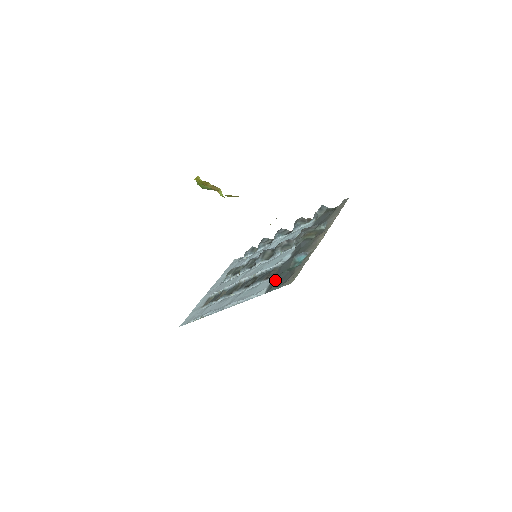
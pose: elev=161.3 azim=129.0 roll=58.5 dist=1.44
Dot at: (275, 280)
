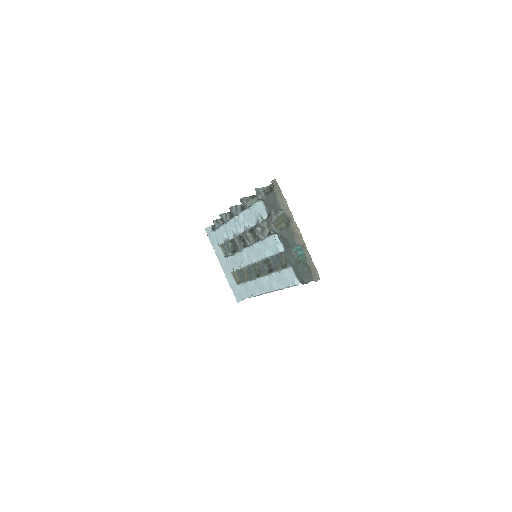
Dot at: (298, 273)
